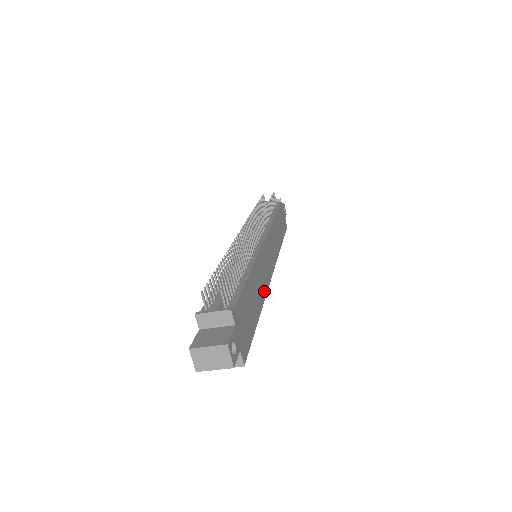
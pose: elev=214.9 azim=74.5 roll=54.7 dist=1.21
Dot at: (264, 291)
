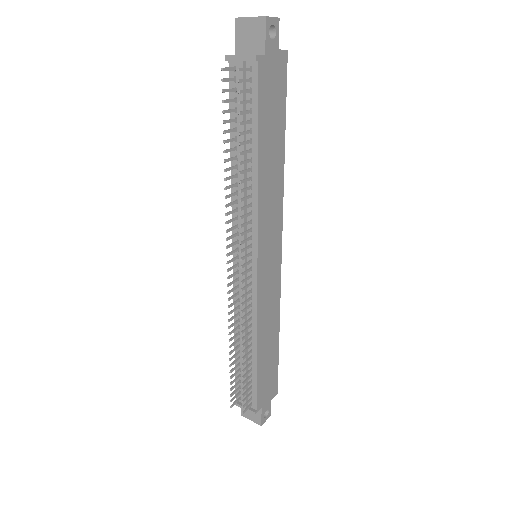
Dot at: (277, 306)
